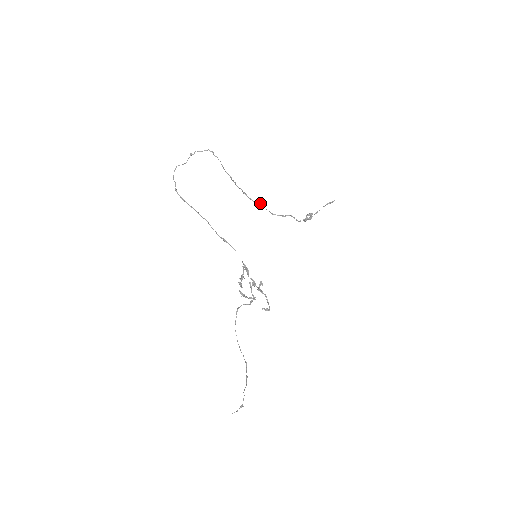
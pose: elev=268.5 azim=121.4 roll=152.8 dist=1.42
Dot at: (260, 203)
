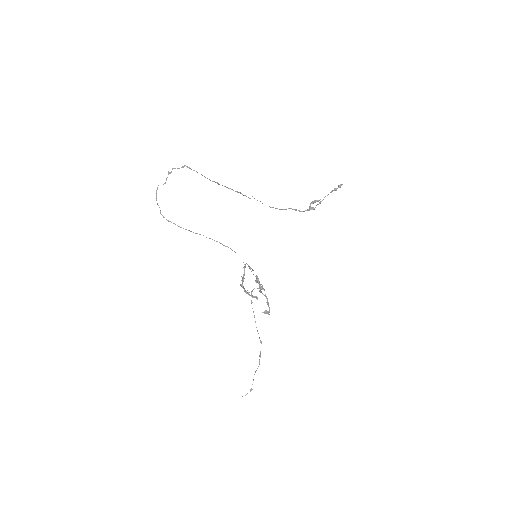
Dot at: occluded
